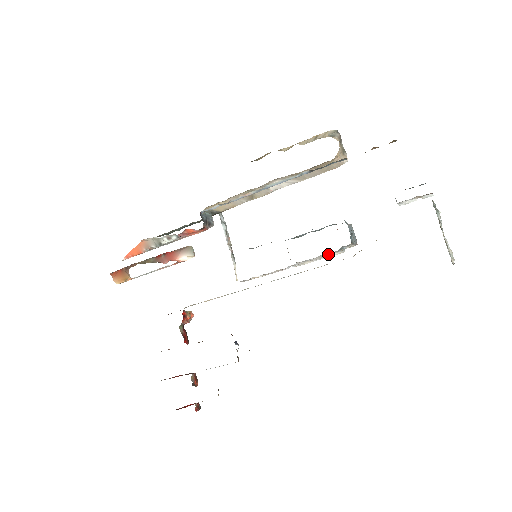
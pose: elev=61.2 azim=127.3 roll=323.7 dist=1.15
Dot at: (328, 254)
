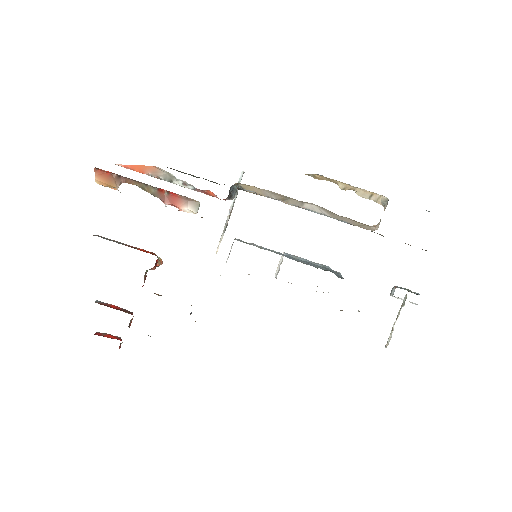
Dot at: occluded
